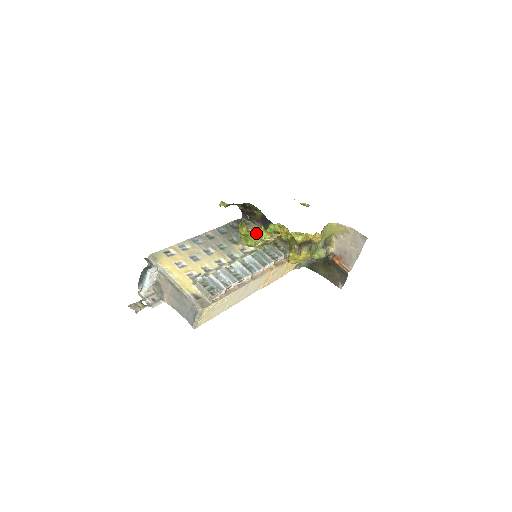
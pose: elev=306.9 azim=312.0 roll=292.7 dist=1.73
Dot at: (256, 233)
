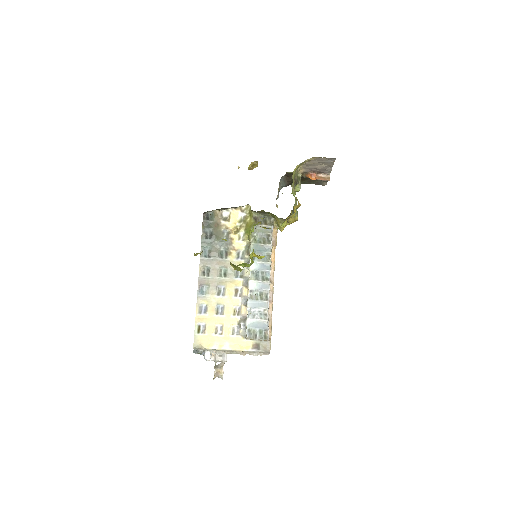
Dot at: (252, 262)
